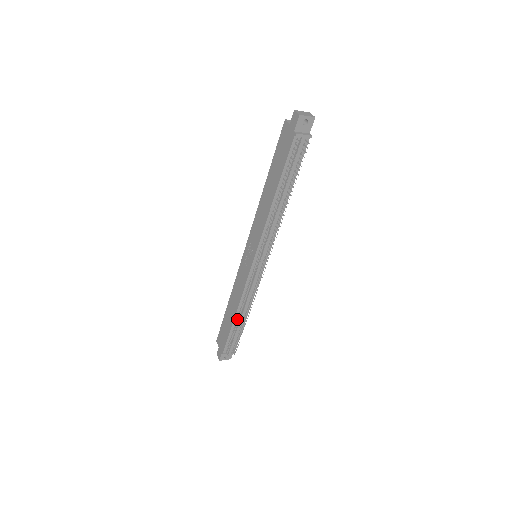
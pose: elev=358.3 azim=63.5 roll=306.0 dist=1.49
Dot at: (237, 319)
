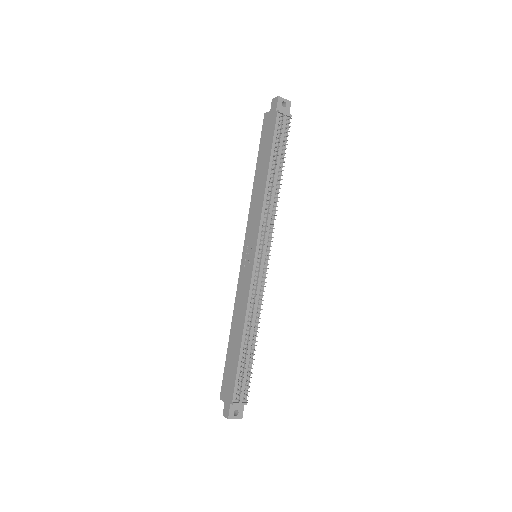
Dot at: (245, 342)
